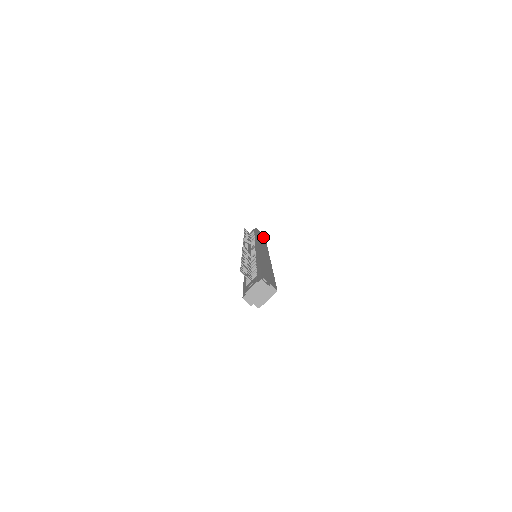
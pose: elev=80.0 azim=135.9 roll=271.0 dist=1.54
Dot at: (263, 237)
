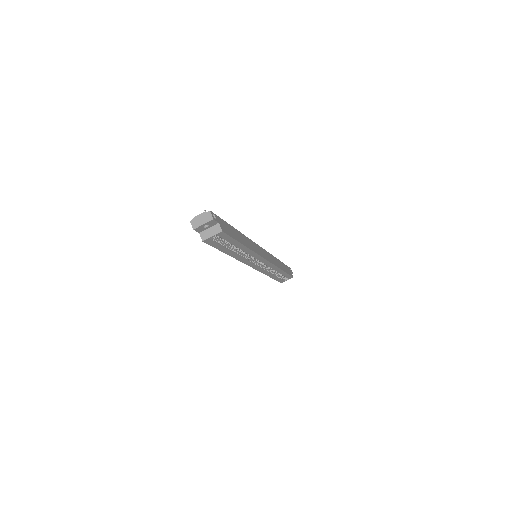
Dot at: (288, 272)
